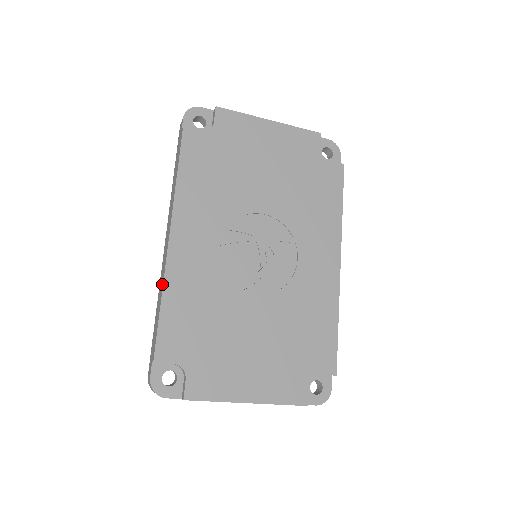
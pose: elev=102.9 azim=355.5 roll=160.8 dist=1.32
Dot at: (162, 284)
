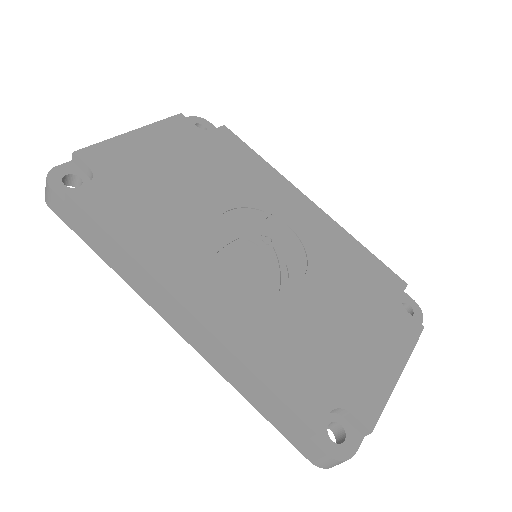
Dot at: (230, 358)
